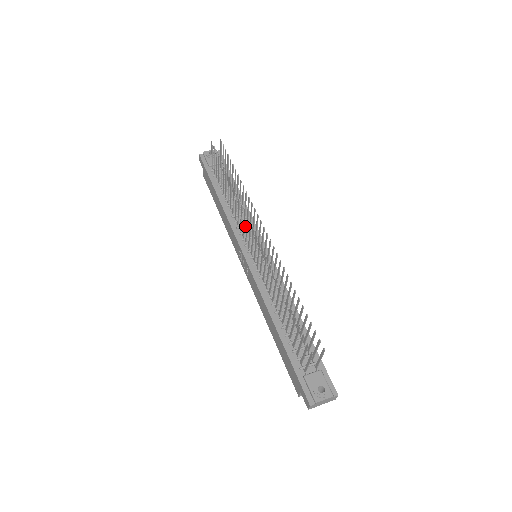
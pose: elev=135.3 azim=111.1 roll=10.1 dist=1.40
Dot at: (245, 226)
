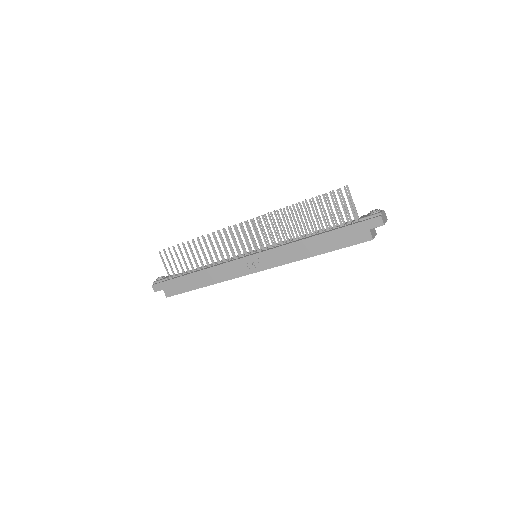
Dot at: occluded
